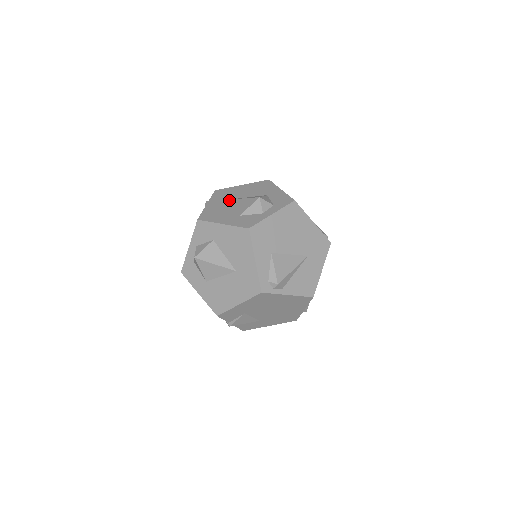
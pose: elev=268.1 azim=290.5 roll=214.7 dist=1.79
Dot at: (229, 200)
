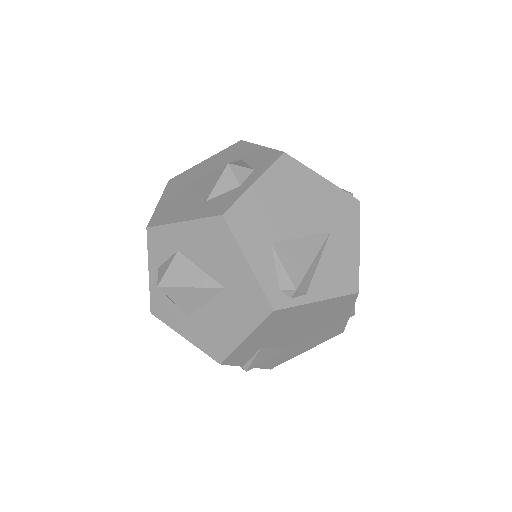
Dot at: (189, 185)
